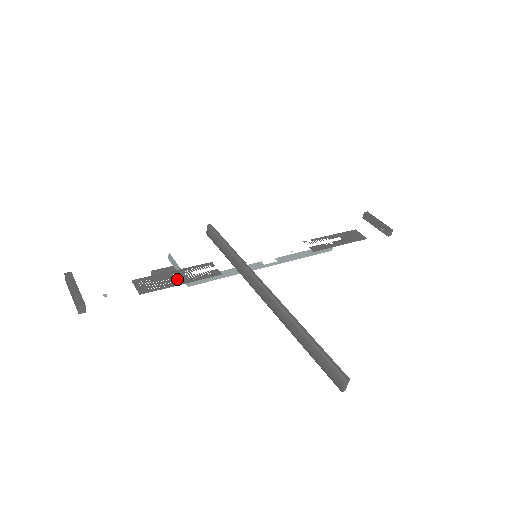
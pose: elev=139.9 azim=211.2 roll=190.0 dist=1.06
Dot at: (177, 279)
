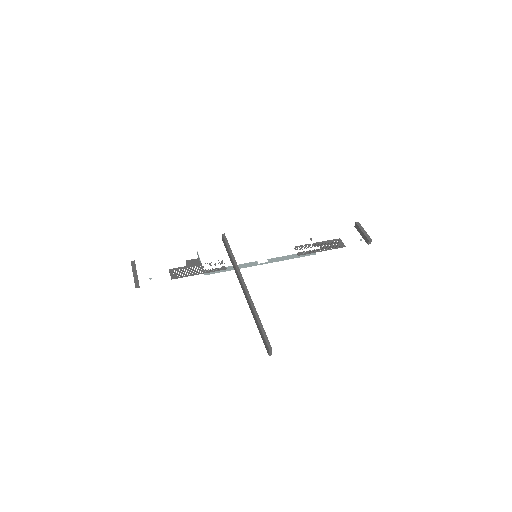
Dot at: (197, 270)
